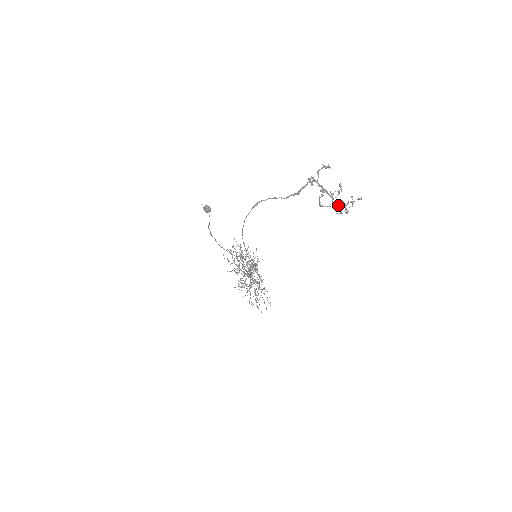
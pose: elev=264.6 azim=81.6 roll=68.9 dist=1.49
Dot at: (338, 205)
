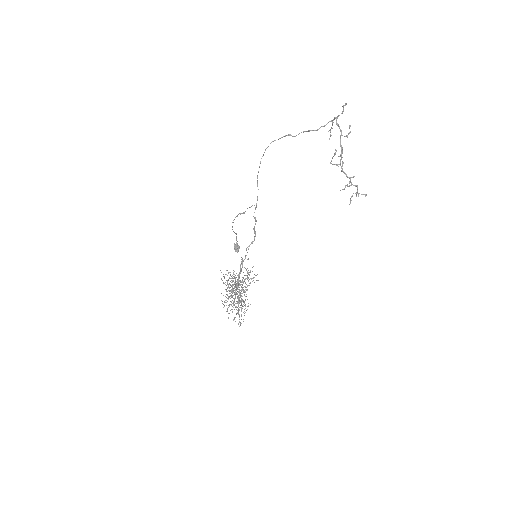
Dot at: (345, 173)
